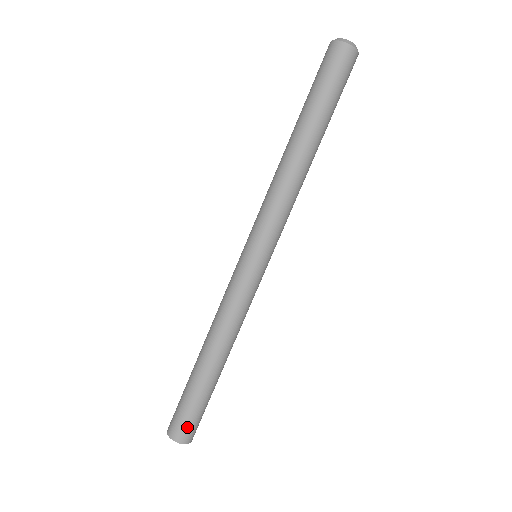
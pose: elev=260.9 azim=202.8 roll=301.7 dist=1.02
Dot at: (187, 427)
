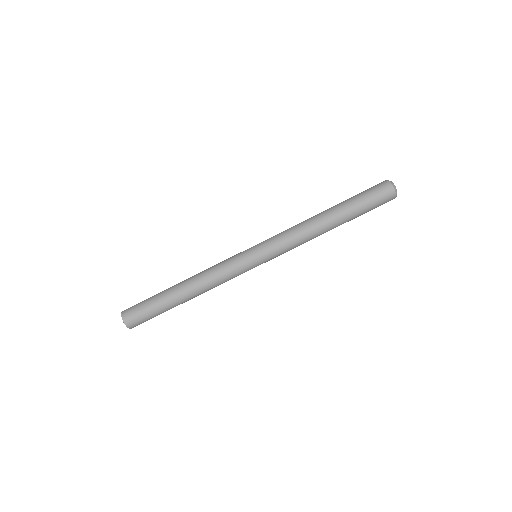
Dot at: occluded
